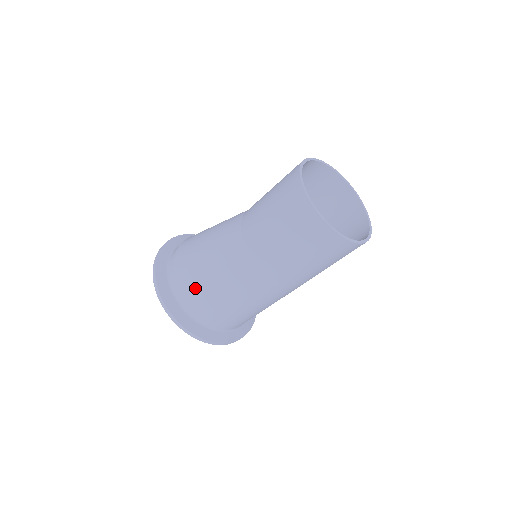
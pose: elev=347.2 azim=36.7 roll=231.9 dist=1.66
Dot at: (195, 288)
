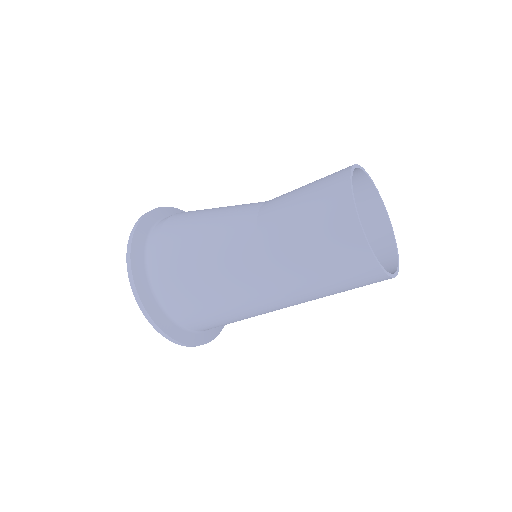
Dot at: (184, 290)
